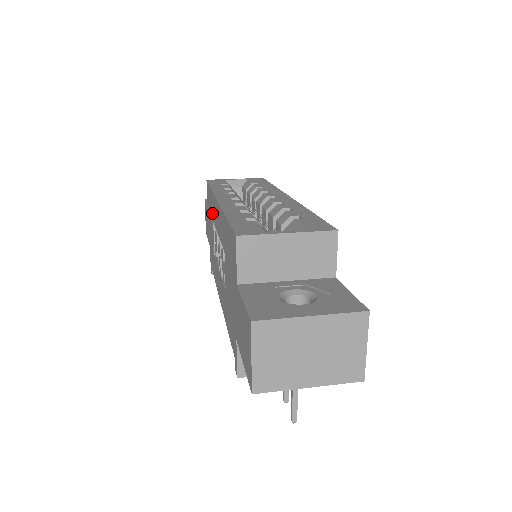
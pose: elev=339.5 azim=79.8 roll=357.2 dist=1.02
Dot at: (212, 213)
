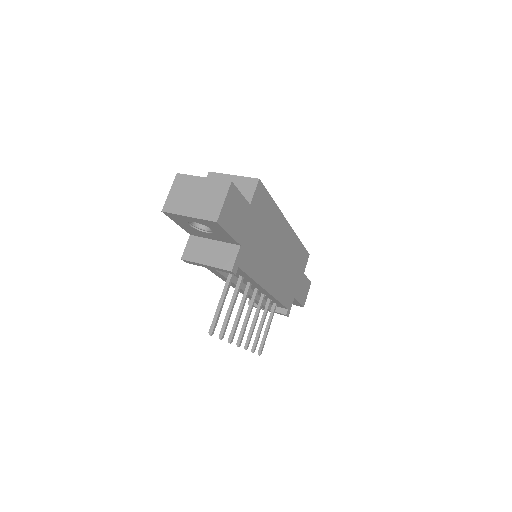
Dot at: occluded
